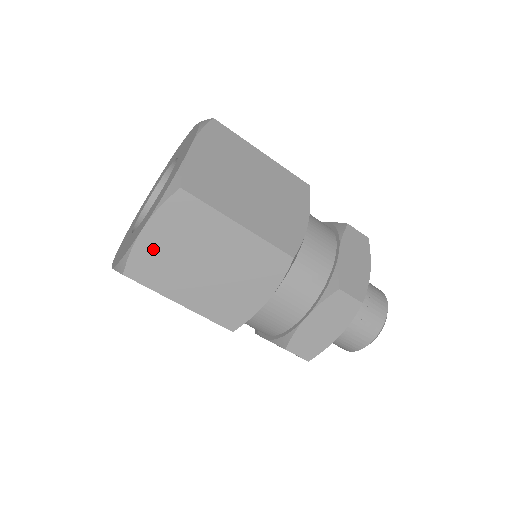
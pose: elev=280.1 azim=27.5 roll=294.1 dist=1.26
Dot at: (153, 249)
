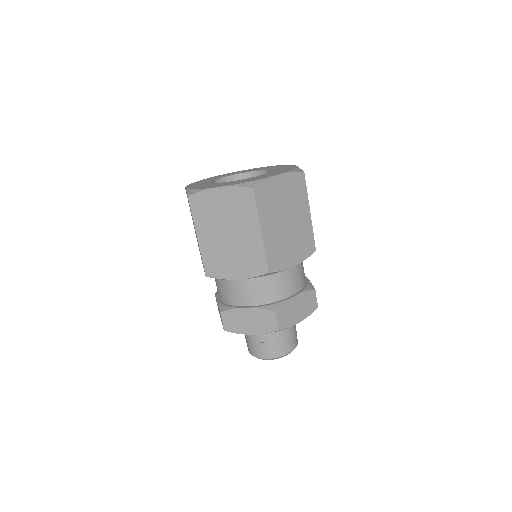
Dot at: (213, 200)
